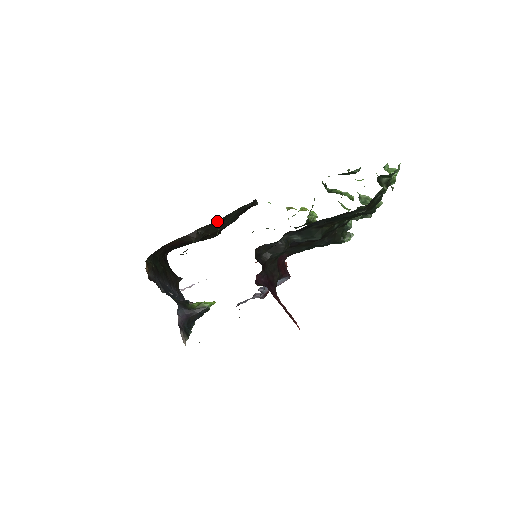
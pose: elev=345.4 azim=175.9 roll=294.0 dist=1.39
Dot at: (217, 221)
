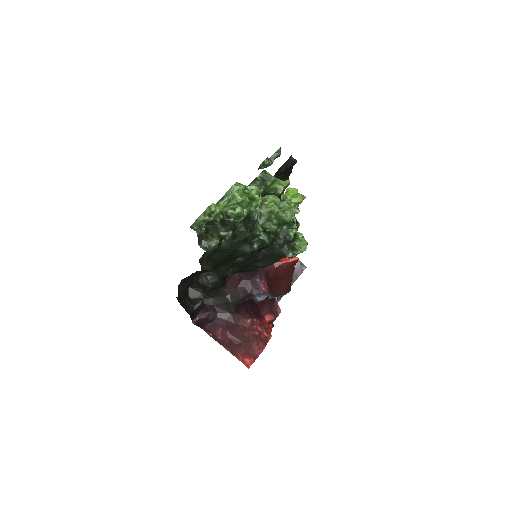
Dot at: occluded
